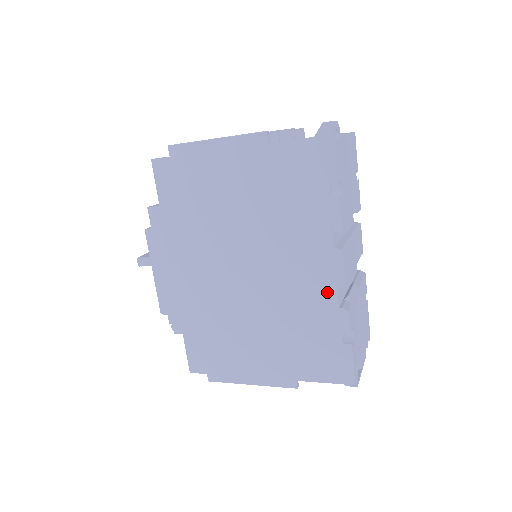
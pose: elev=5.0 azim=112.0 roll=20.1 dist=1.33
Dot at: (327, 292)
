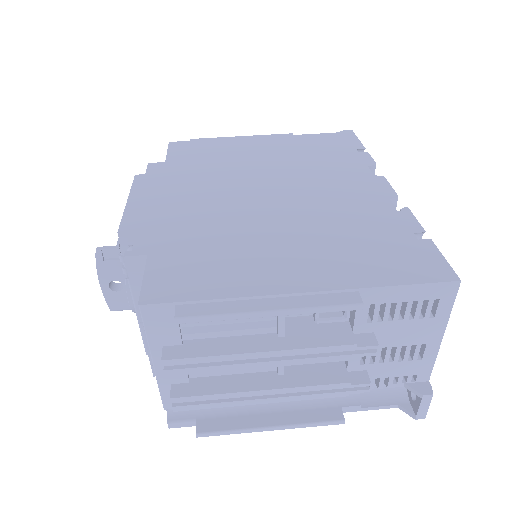
Dot at: occluded
